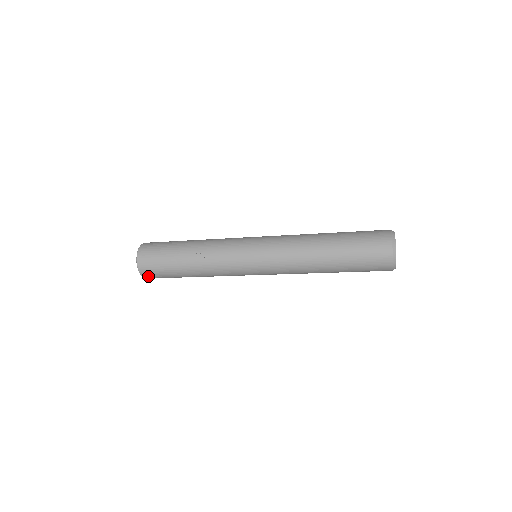
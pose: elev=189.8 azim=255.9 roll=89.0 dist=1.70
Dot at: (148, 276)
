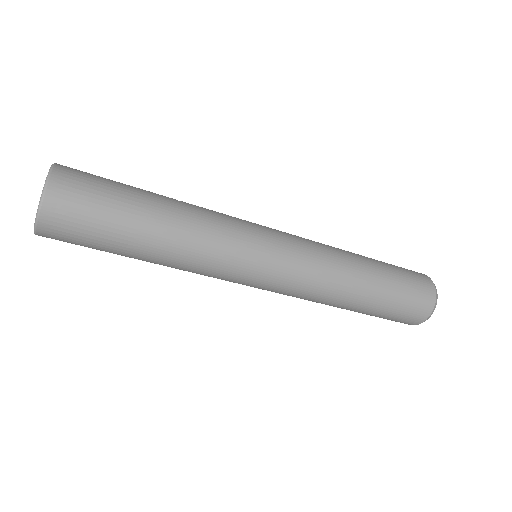
Dot at: (62, 187)
